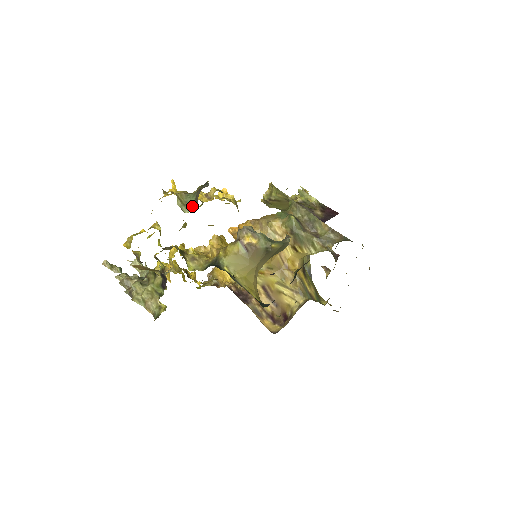
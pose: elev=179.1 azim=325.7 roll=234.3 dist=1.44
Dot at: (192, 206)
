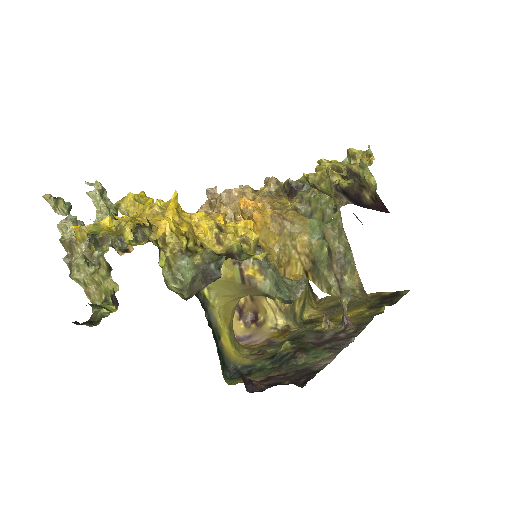
Dot at: (183, 282)
